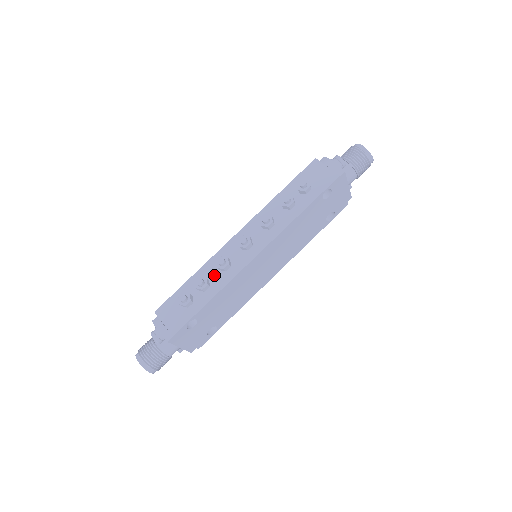
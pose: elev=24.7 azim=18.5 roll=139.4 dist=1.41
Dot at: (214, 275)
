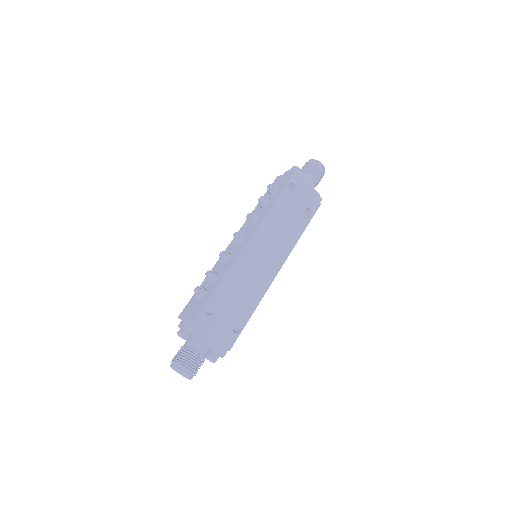
Dot at: (220, 269)
